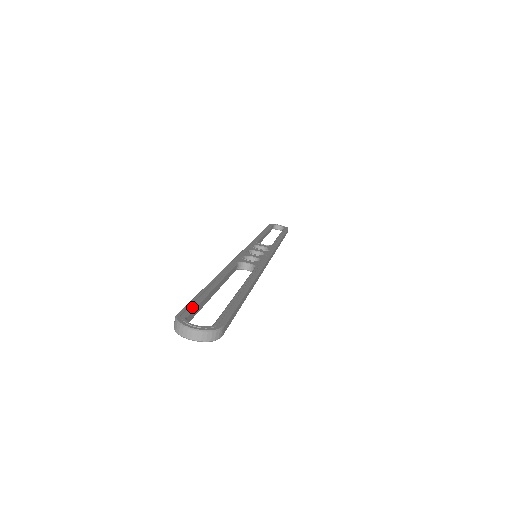
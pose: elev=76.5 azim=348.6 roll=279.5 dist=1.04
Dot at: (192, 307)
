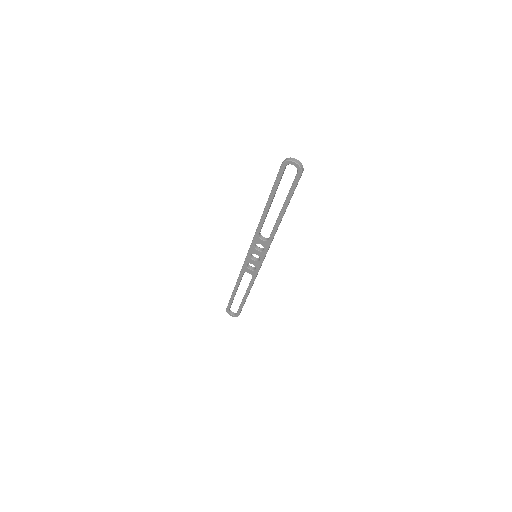
Dot at: (283, 172)
